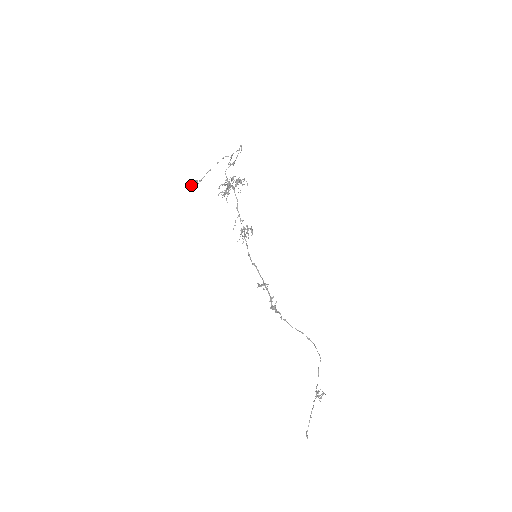
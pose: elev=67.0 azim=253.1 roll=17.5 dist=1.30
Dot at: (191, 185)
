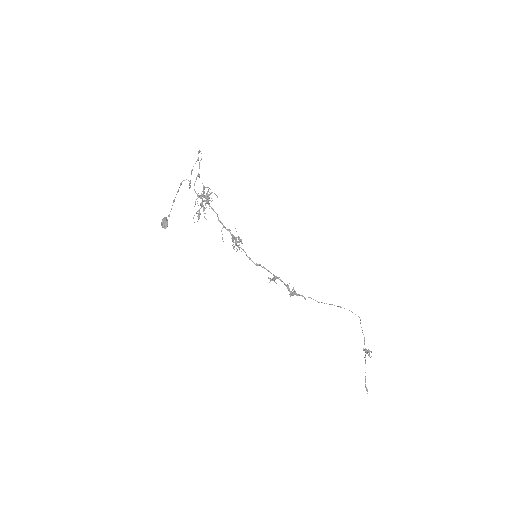
Dot at: occluded
